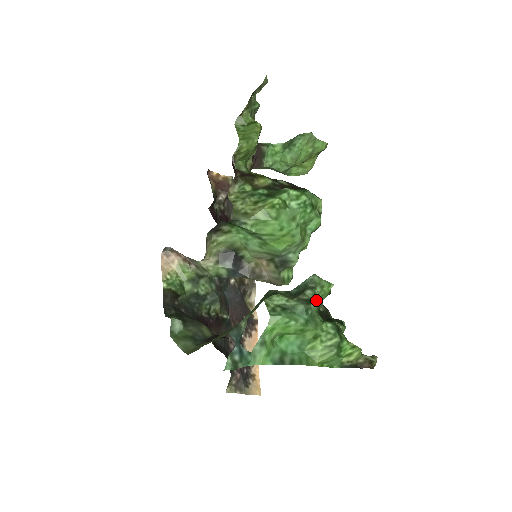
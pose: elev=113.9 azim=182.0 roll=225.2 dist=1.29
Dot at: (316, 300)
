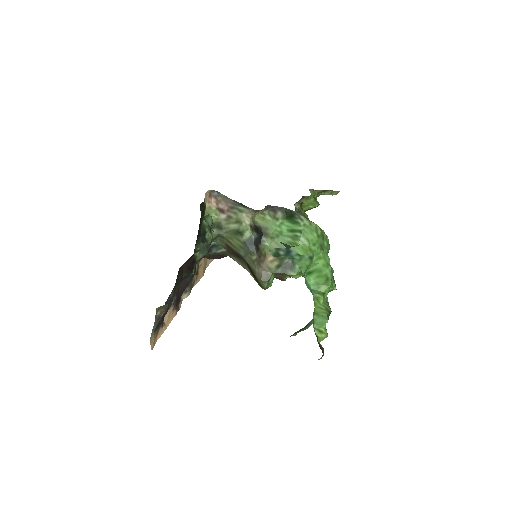
Dot at: occluded
